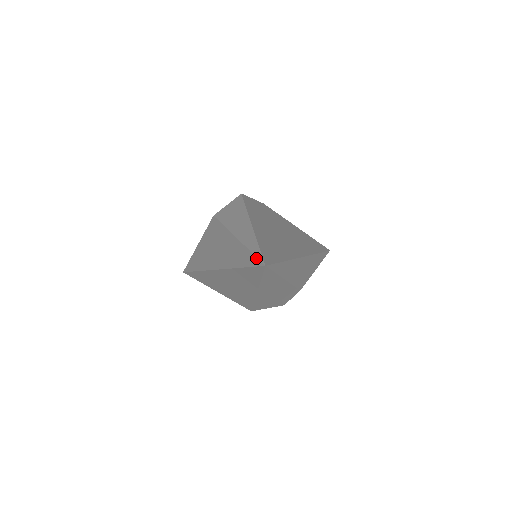
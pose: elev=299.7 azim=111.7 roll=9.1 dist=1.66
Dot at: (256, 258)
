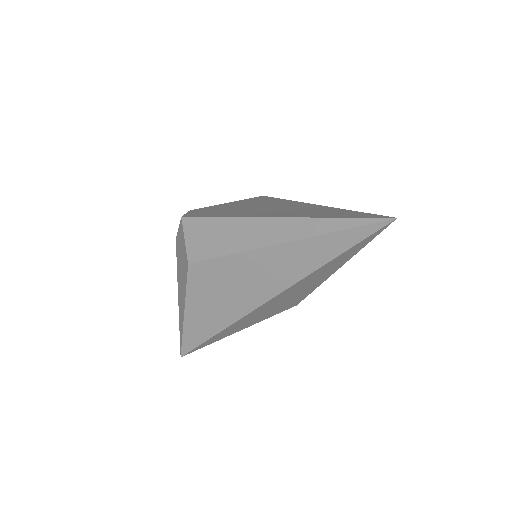
Dot at: (364, 227)
